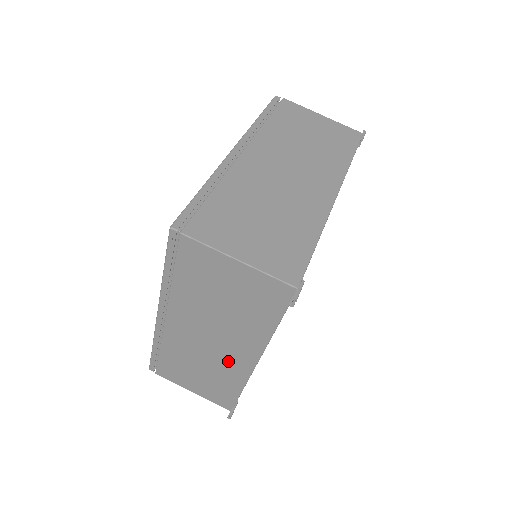
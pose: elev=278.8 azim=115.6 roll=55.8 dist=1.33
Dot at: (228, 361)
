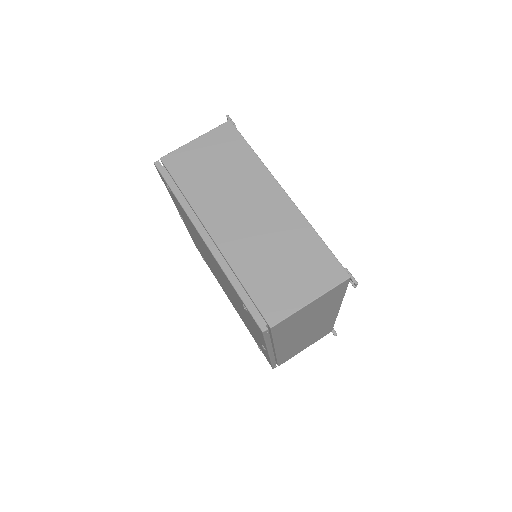
Dot at: (322, 324)
